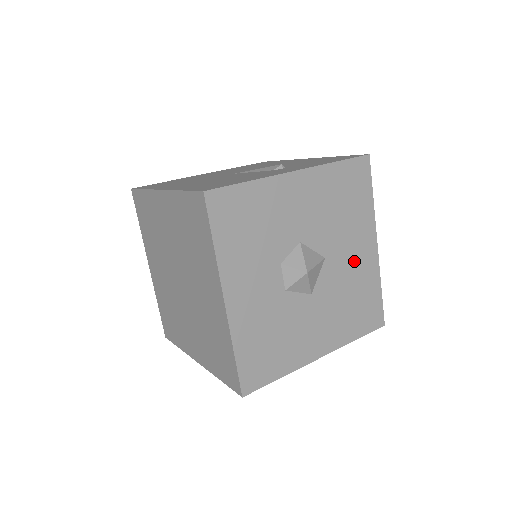
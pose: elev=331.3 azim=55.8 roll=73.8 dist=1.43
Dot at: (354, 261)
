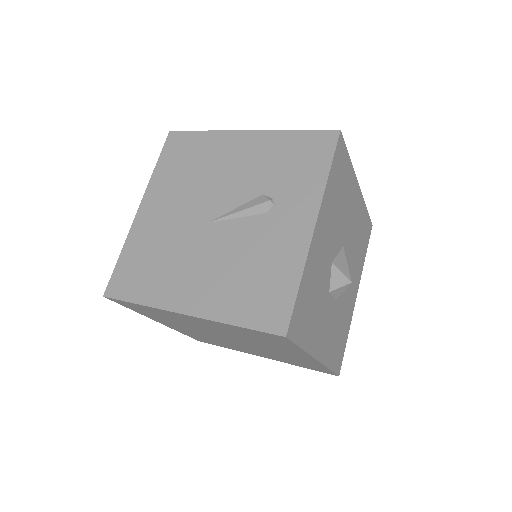
Dot at: (353, 219)
